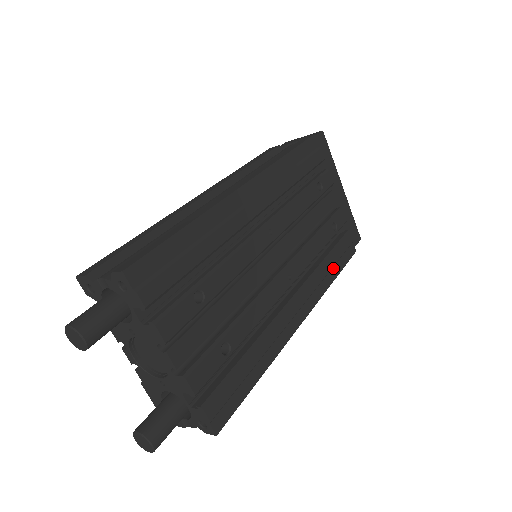
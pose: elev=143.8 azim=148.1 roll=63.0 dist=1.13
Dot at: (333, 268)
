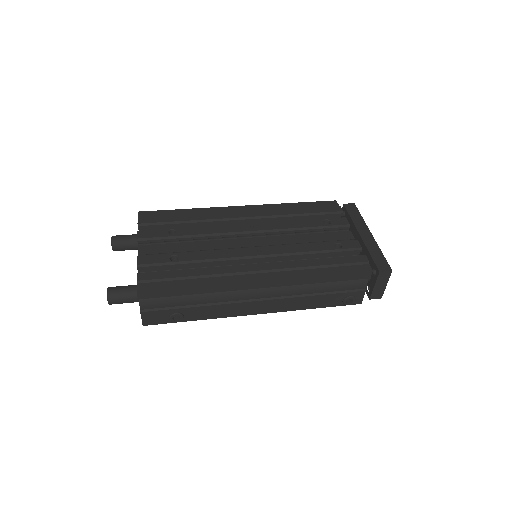
Dot at: (325, 268)
